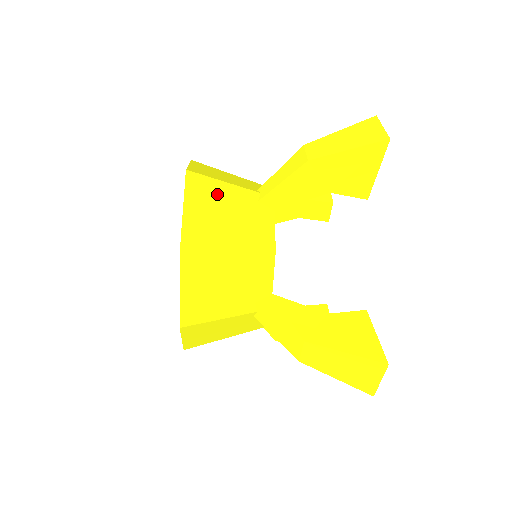
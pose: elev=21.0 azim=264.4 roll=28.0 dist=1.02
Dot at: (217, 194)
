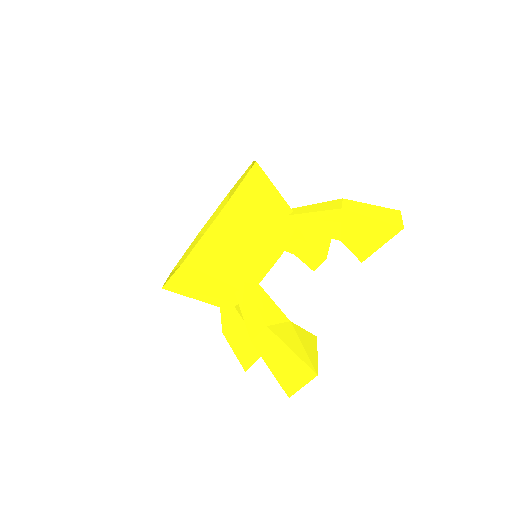
Dot at: (266, 191)
